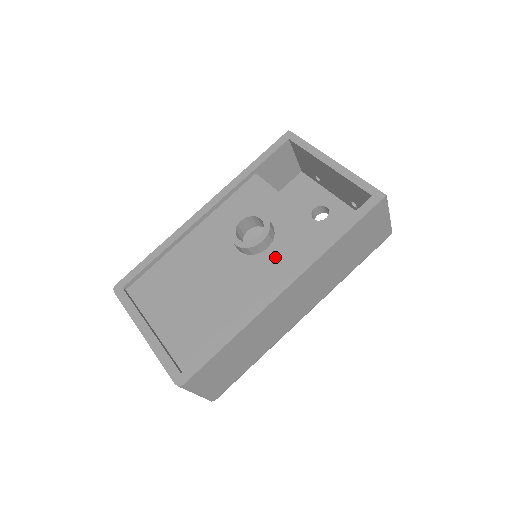
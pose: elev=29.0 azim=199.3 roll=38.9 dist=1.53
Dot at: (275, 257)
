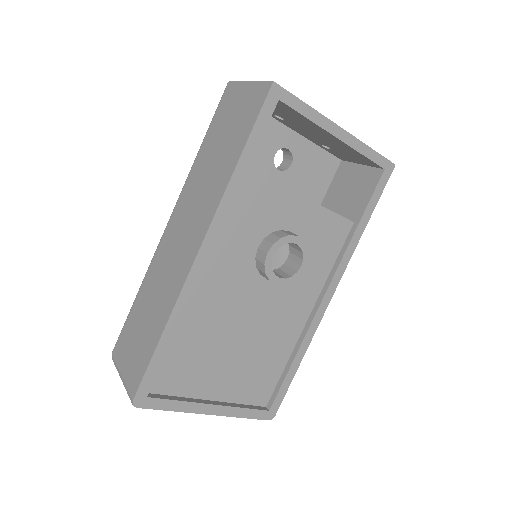
Dot at: (308, 268)
